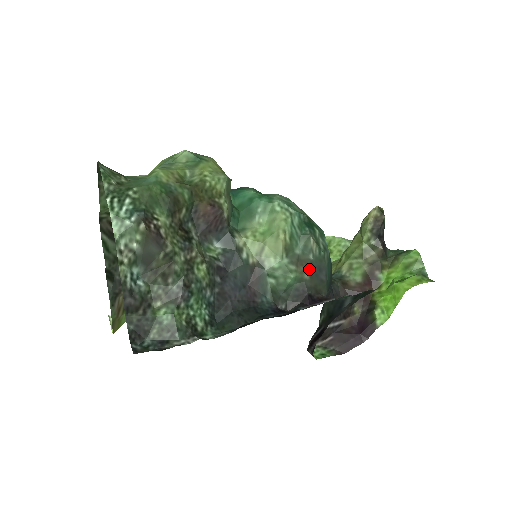
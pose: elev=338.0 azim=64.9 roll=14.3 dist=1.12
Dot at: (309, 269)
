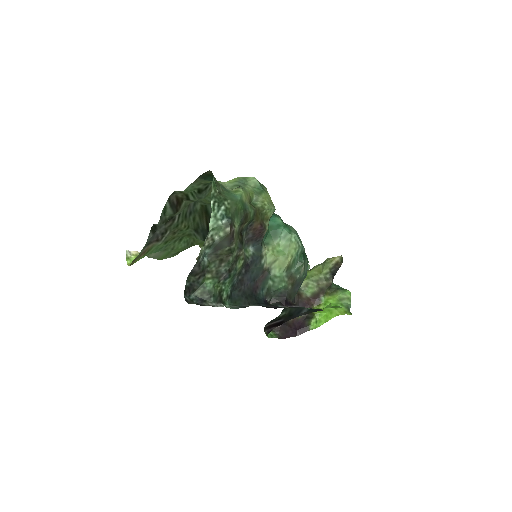
Dot at: (293, 283)
